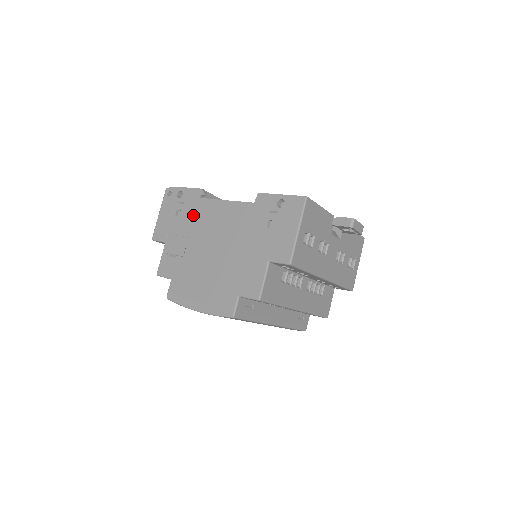
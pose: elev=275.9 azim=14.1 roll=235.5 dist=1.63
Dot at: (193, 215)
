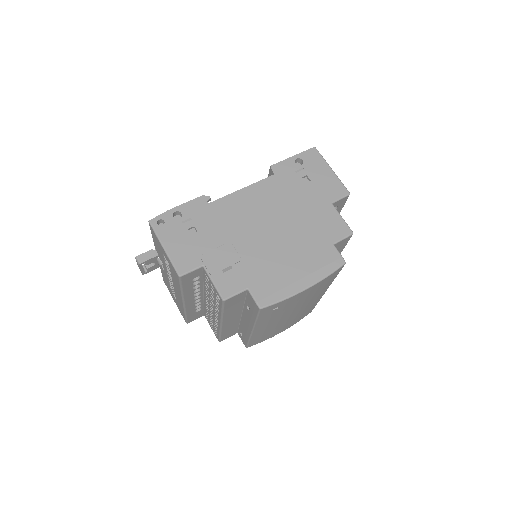
Dot at: (216, 221)
